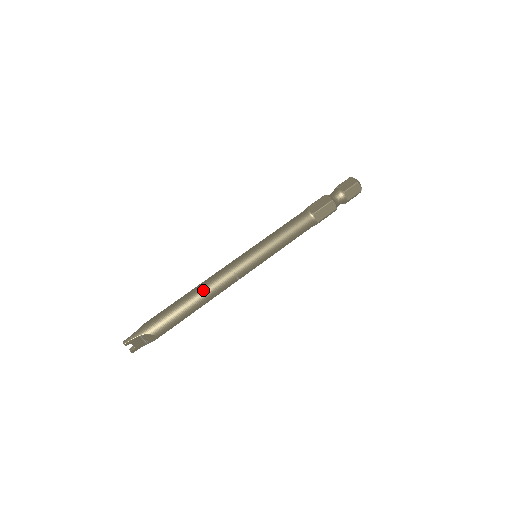
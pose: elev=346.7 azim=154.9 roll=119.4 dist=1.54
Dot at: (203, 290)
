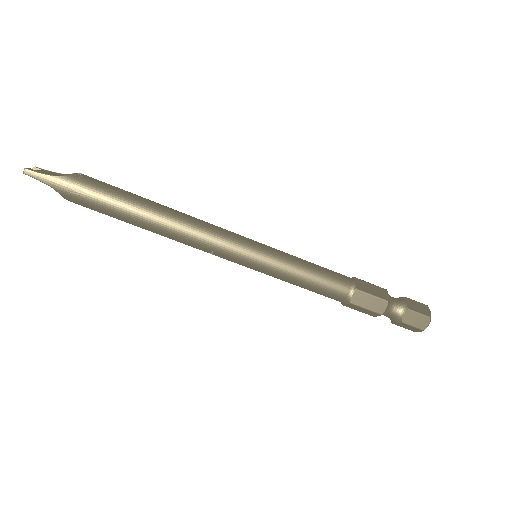
Dot at: (163, 229)
